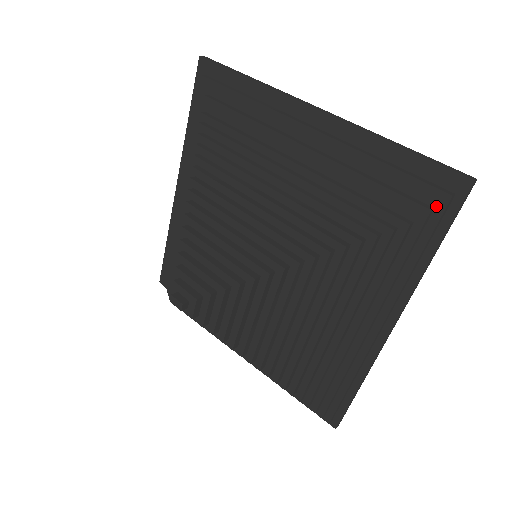
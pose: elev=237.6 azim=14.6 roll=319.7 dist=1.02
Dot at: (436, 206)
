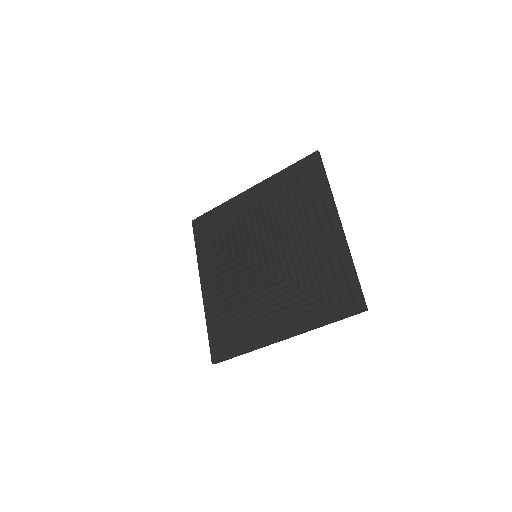
Dot at: (345, 306)
